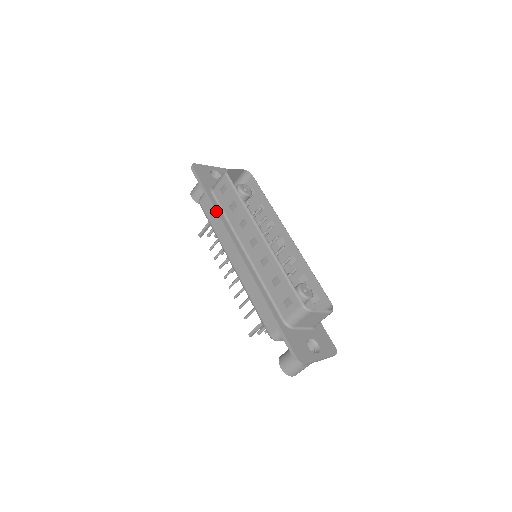
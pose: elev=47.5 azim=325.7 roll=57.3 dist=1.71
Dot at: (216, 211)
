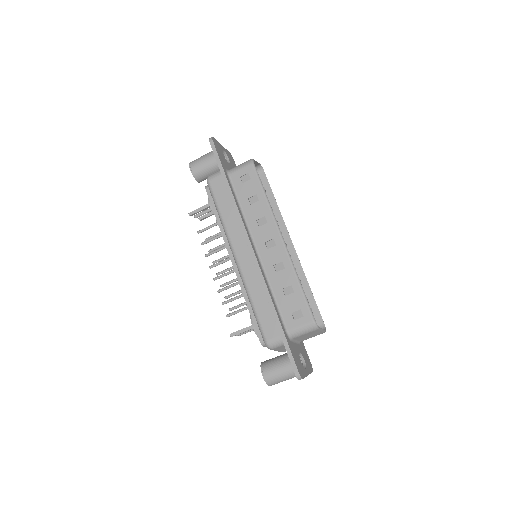
Dot at: (233, 198)
